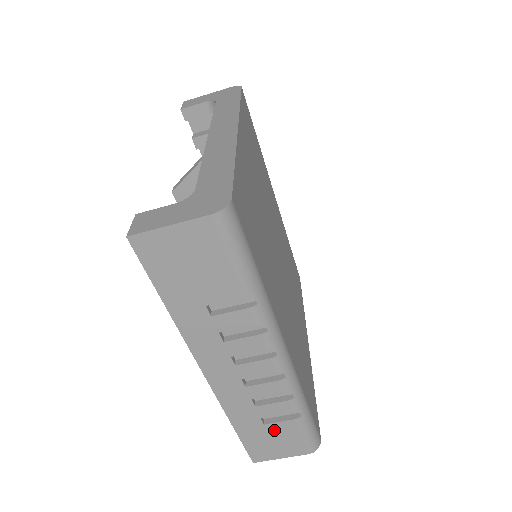
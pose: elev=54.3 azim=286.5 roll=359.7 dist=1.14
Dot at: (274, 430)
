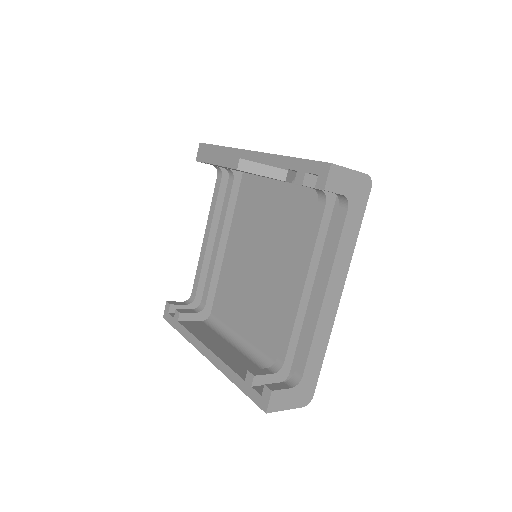
Dot at: occluded
